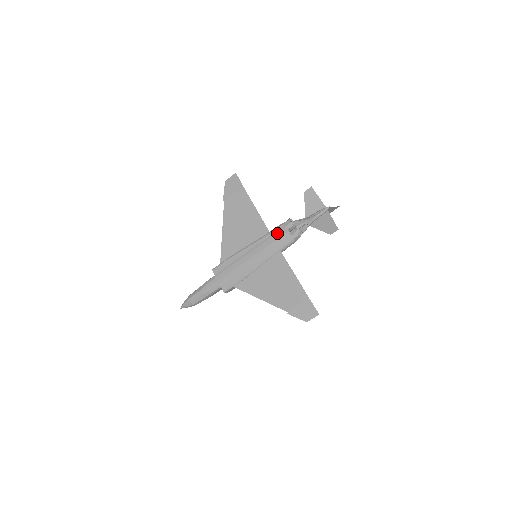
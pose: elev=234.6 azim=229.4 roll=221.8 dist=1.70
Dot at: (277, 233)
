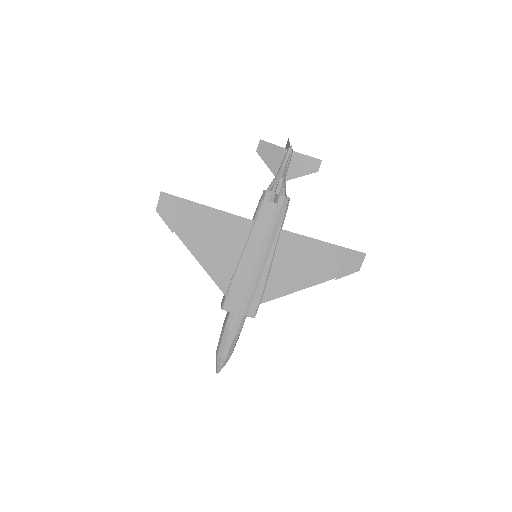
Dot at: (265, 215)
